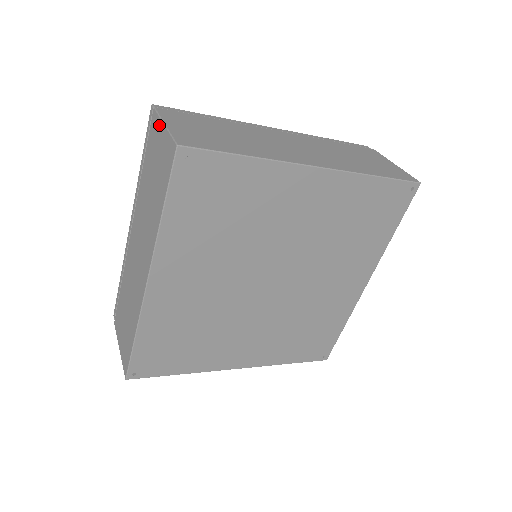
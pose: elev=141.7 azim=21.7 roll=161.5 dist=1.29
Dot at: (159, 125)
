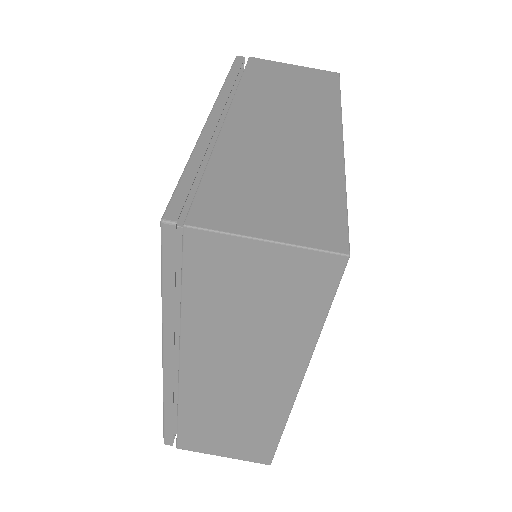
Dot at: occluded
